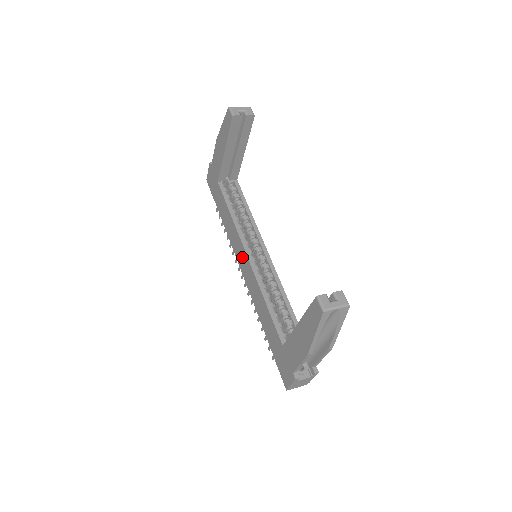
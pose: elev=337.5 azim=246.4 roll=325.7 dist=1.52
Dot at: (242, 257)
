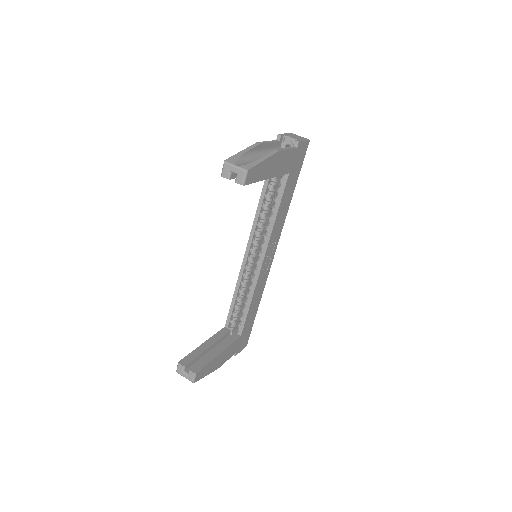
Dot at: occluded
